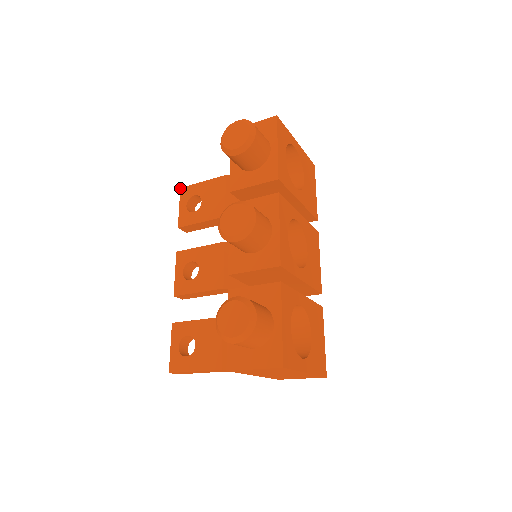
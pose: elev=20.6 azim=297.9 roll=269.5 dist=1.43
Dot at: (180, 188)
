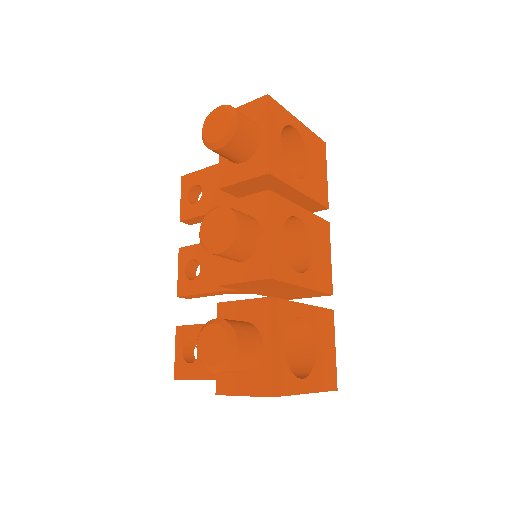
Dot at: (181, 176)
